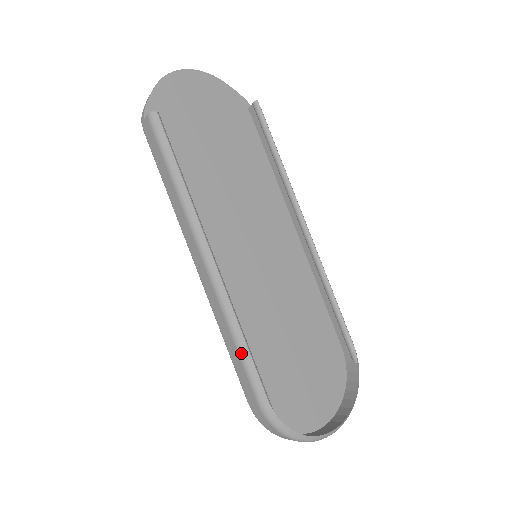
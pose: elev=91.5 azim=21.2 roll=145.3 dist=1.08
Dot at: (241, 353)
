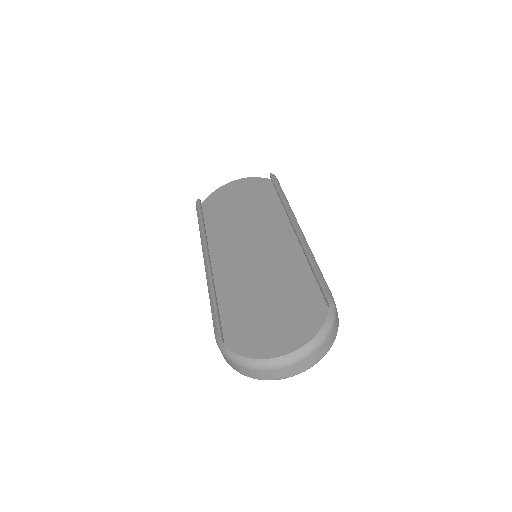
Dot at: (210, 305)
